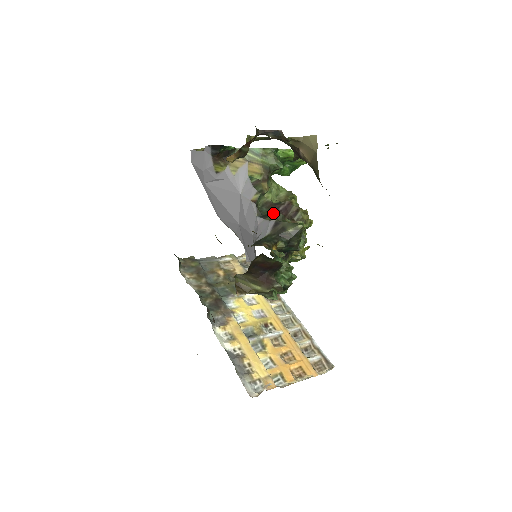
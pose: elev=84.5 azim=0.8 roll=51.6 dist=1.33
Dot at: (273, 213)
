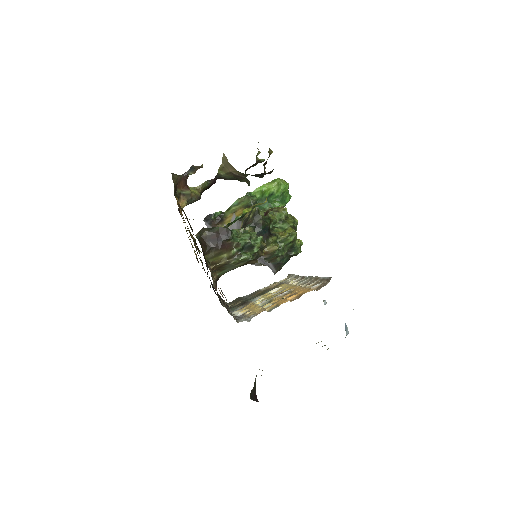
Dot at: occluded
